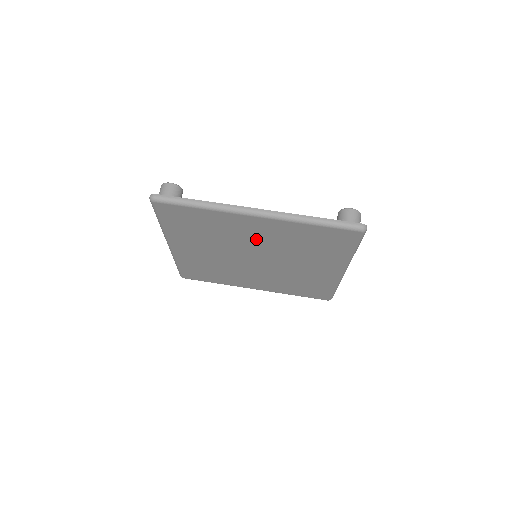
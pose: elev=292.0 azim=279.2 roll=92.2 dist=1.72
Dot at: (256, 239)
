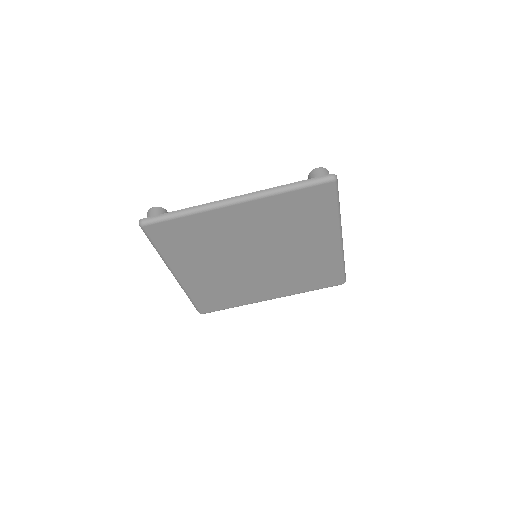
Dot at: (247, 232)
